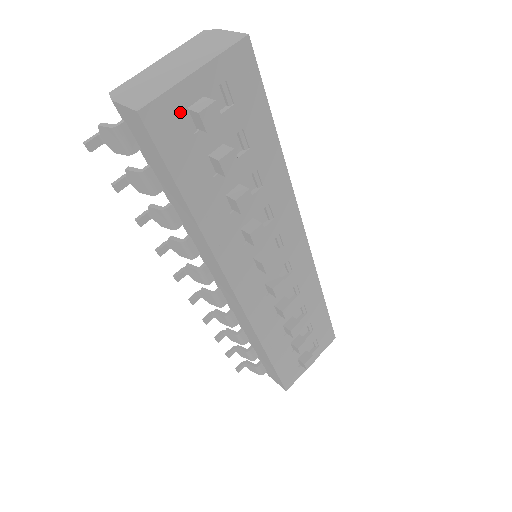
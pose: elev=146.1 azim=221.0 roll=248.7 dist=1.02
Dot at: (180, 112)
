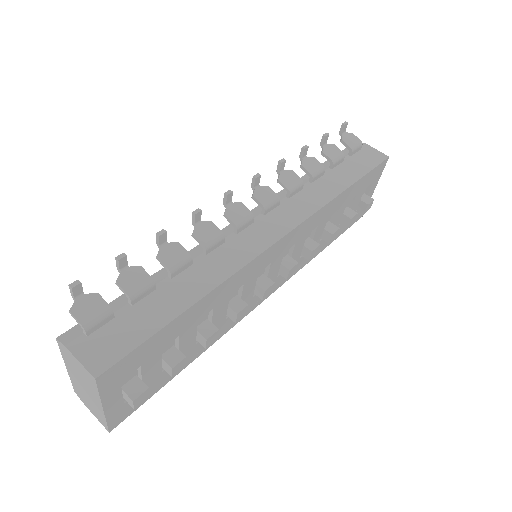
Dot at: (124, 405)
